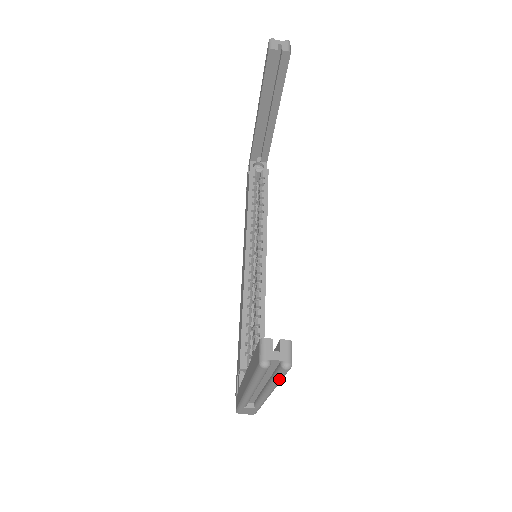
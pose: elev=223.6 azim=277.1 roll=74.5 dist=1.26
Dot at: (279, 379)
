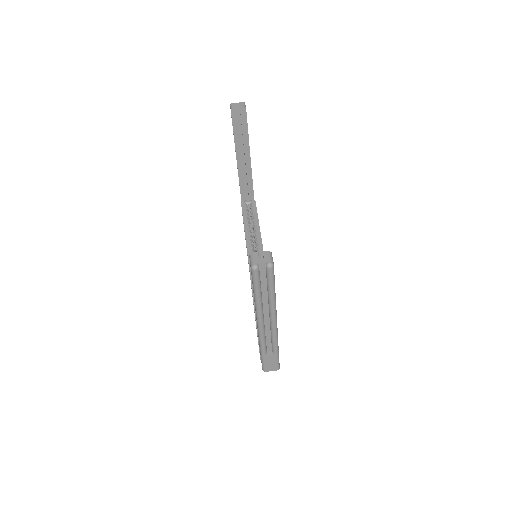
Dot at: (271, 287)
